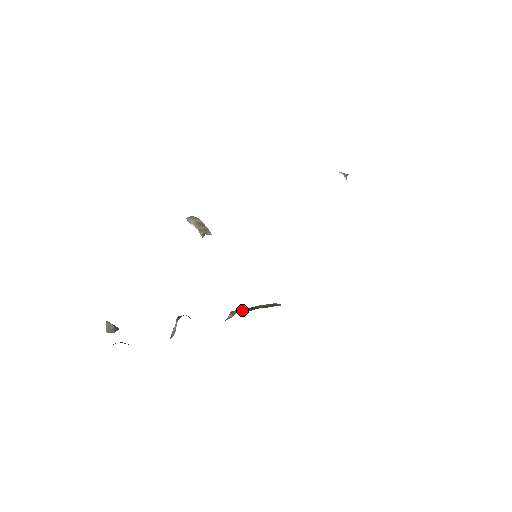
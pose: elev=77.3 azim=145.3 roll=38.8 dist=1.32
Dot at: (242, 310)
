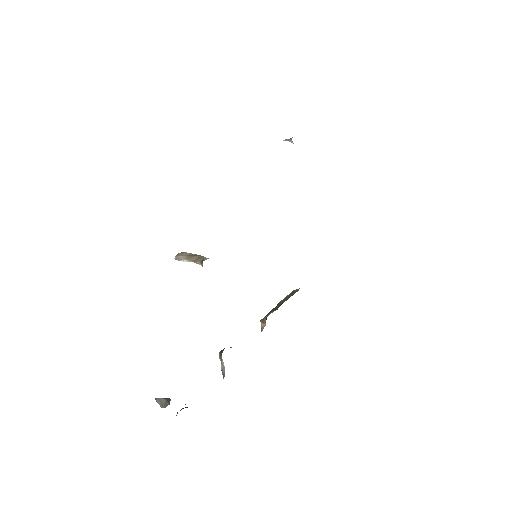
Dot at: (270, 313)
